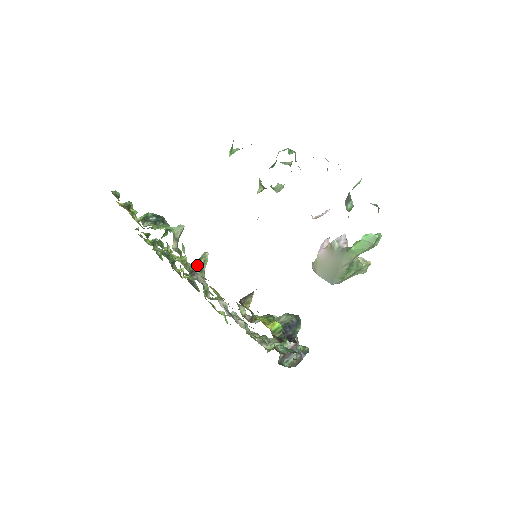
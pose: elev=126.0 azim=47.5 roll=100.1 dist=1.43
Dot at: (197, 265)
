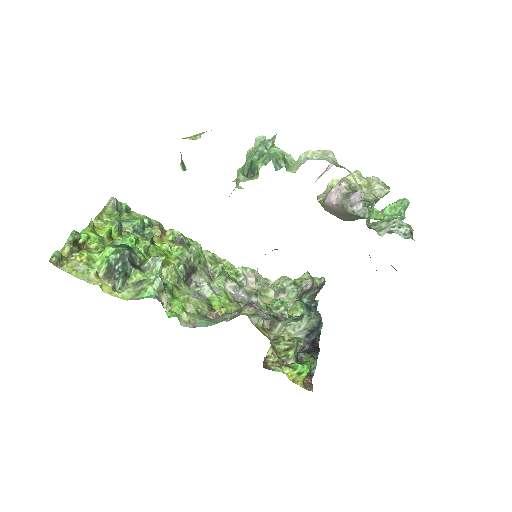
Dot at: (189, 269)
